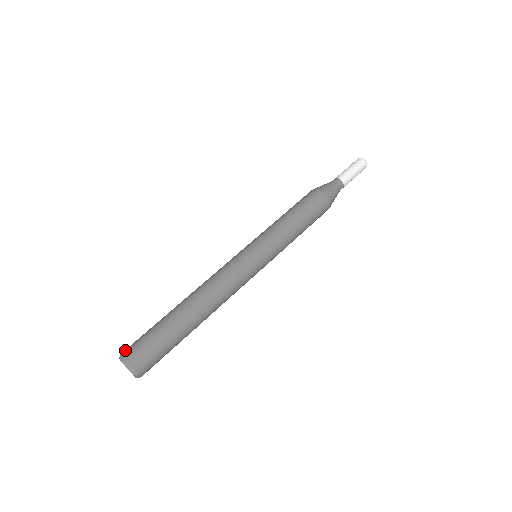
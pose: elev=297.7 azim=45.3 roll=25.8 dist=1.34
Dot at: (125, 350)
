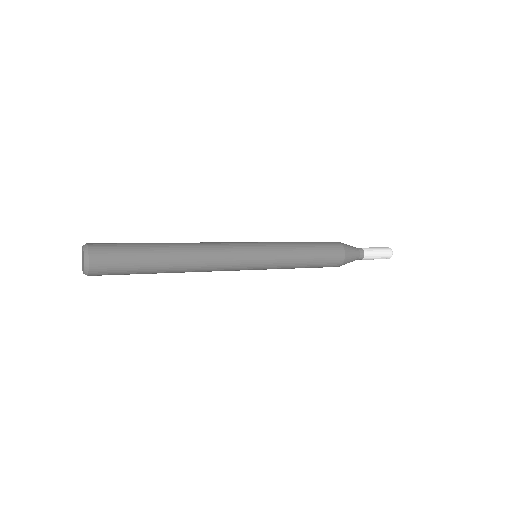
Dot at: occluded
